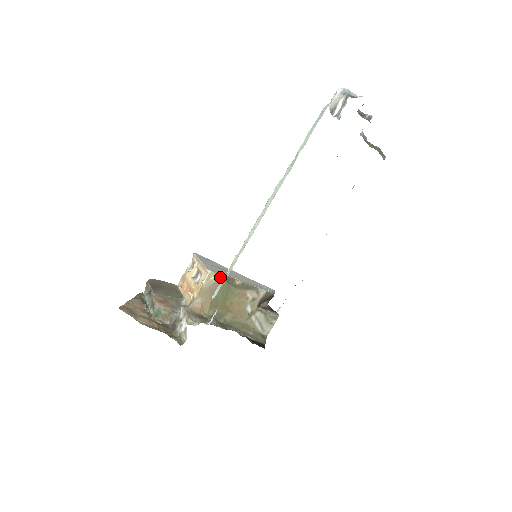
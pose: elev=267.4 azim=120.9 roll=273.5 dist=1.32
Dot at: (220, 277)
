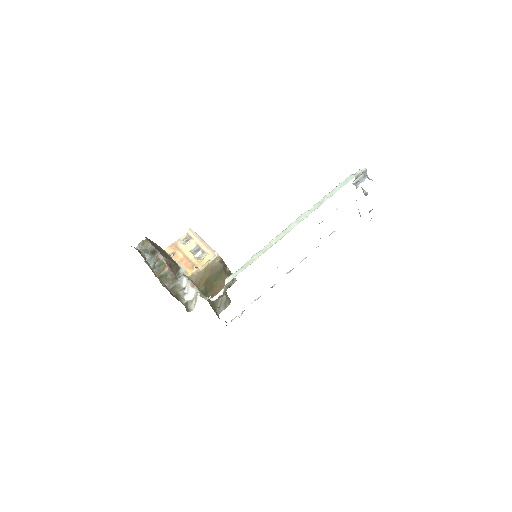
Dot at: (222, 262)
